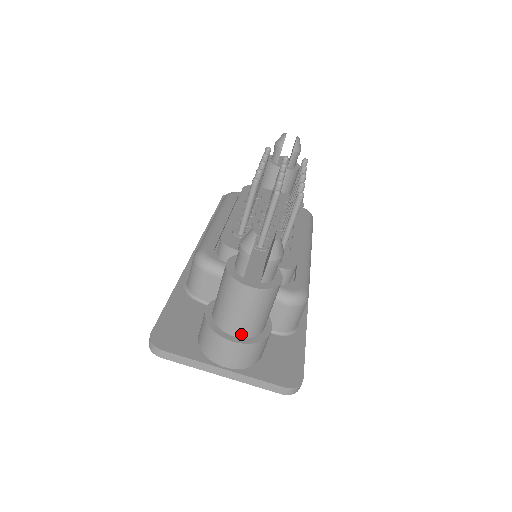
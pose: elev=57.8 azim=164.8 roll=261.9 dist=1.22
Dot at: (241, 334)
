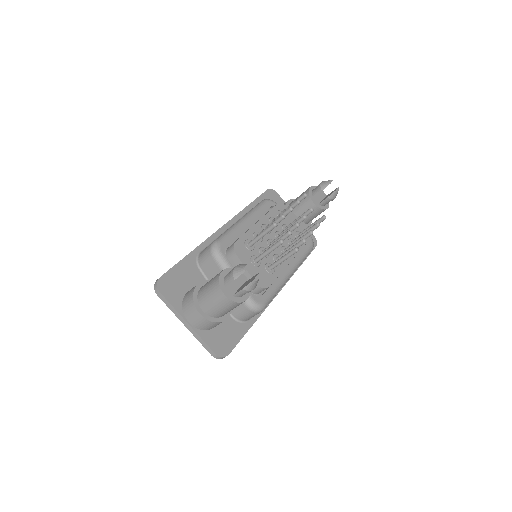
Dot at: (207, 312)
